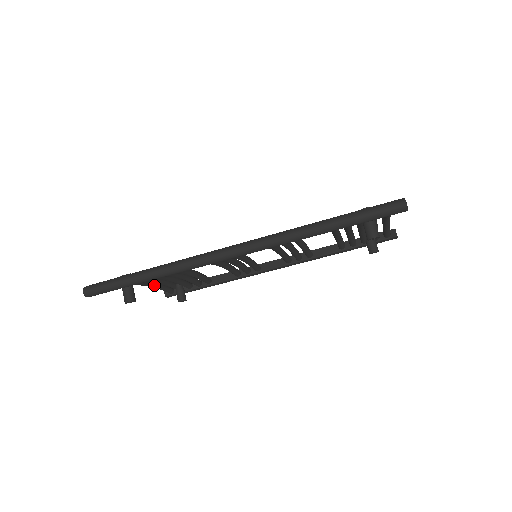
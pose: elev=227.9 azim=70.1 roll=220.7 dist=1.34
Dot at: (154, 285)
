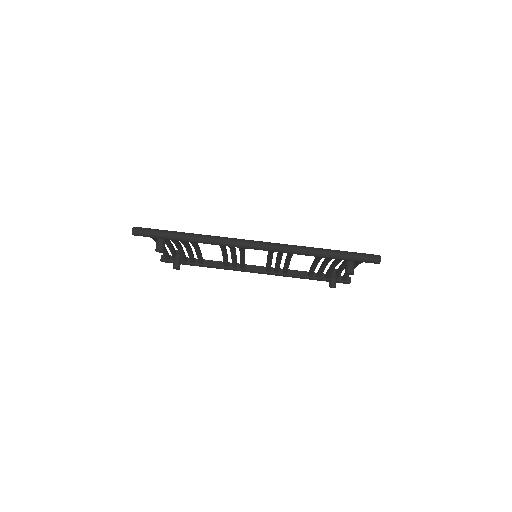
Dot at: occluded
